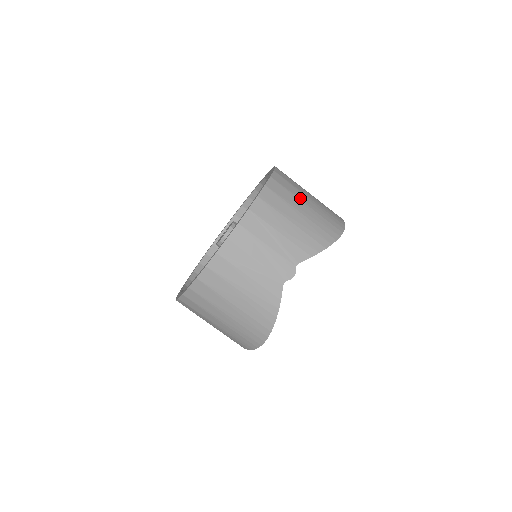
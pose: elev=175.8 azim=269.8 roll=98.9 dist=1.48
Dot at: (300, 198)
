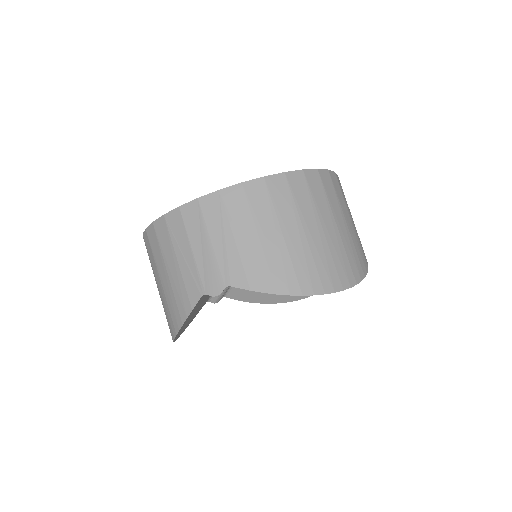
Dot at: (303, 219)
